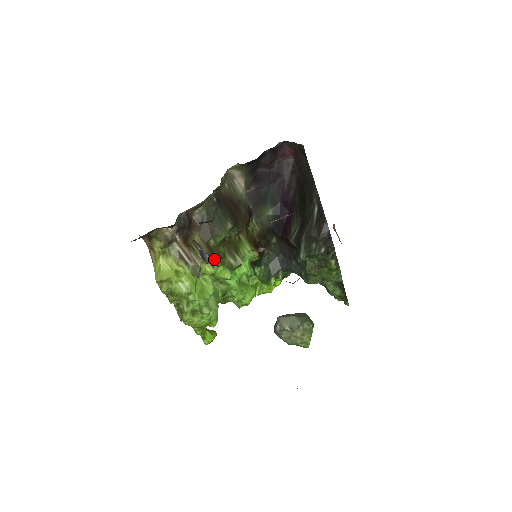
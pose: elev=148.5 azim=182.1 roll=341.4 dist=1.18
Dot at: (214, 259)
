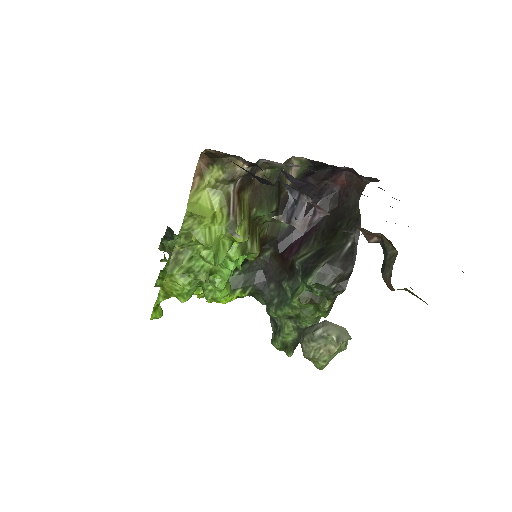
Dot at: (249, 229)
